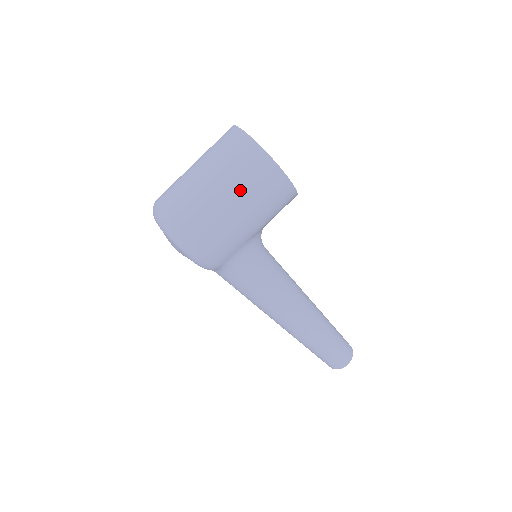
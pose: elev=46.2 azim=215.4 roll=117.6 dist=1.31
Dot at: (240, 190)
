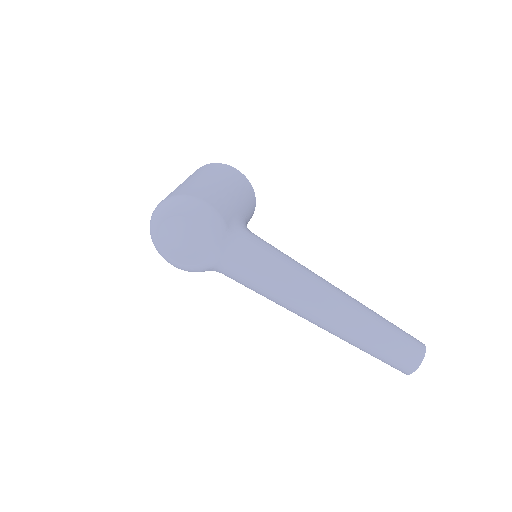
Dot at: (211, 175)
